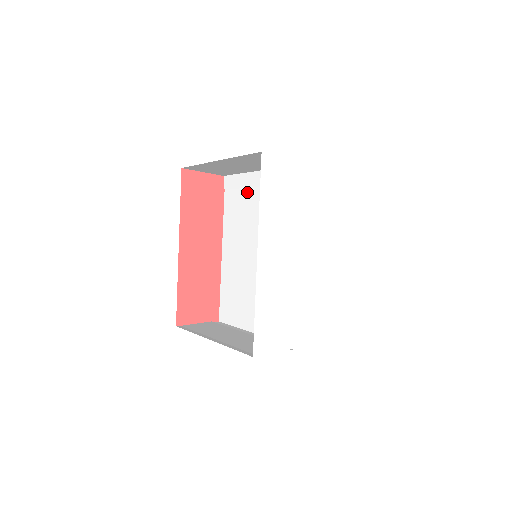
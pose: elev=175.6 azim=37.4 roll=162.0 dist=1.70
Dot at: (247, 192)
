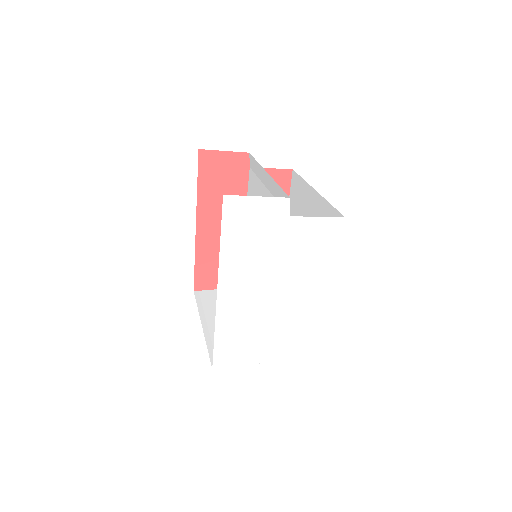
Dot at: (259, 185)
